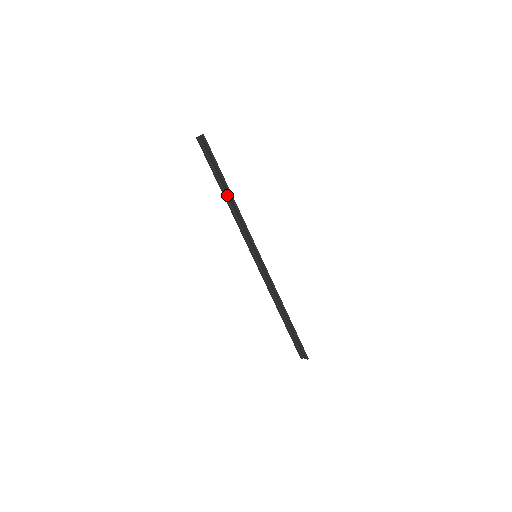
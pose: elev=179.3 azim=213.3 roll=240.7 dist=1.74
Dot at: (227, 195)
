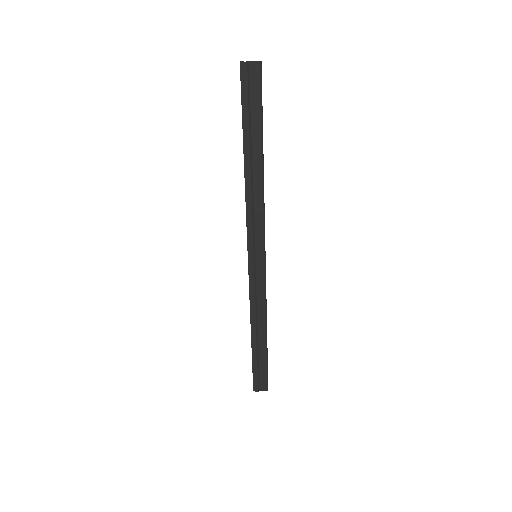
Dot at: (253, 163)
